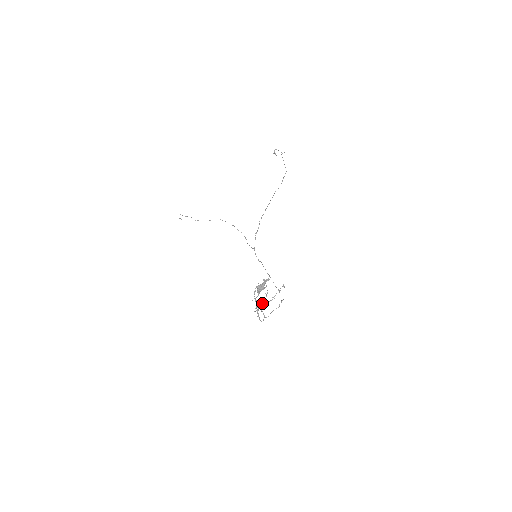
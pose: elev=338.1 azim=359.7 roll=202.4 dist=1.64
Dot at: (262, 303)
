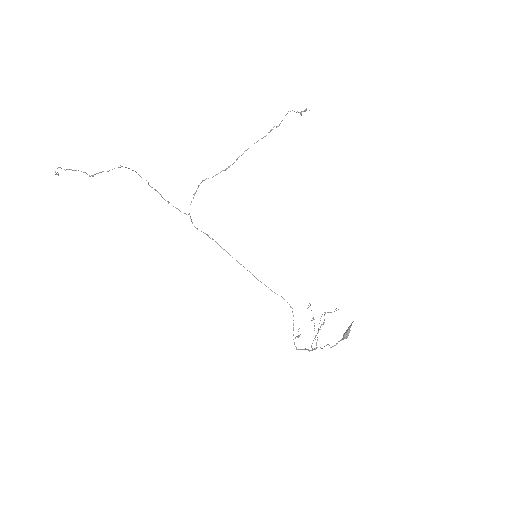
Dot at: (315, 335)
